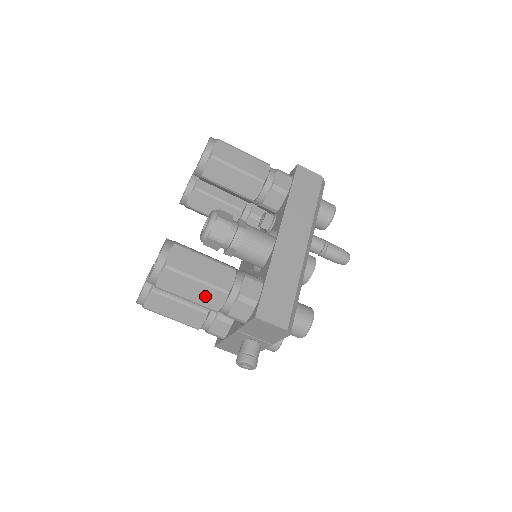
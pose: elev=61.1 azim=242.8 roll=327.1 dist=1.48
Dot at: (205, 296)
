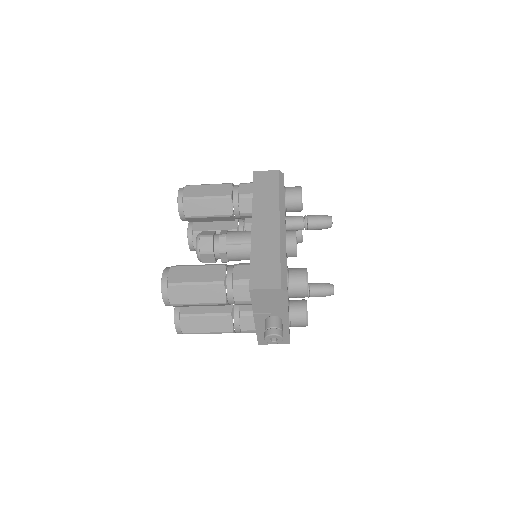
Dot at: (209, 294)
